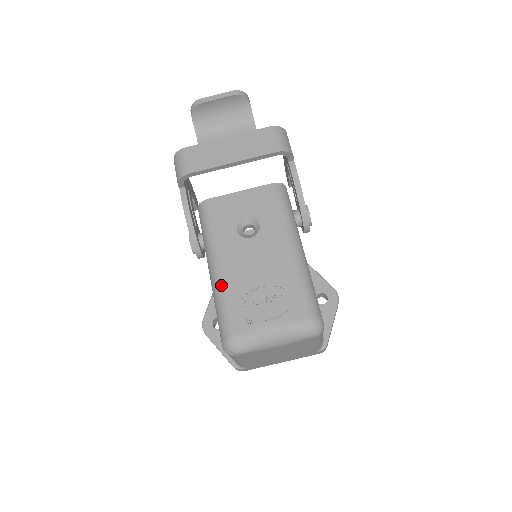
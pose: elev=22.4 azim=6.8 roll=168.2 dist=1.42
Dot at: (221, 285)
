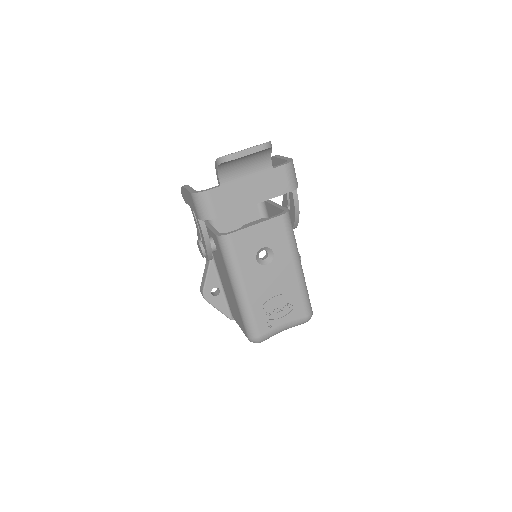
Dot at: (248, 304)
